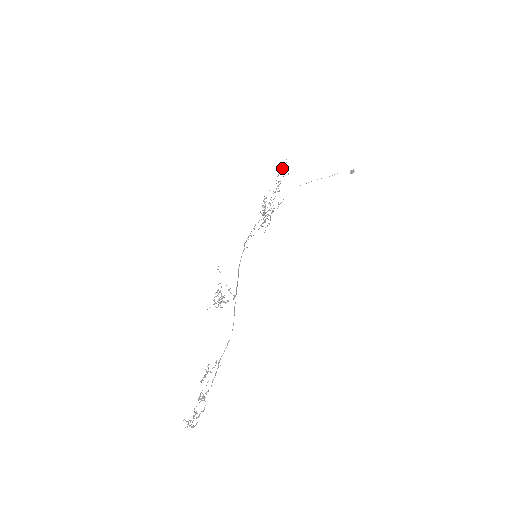
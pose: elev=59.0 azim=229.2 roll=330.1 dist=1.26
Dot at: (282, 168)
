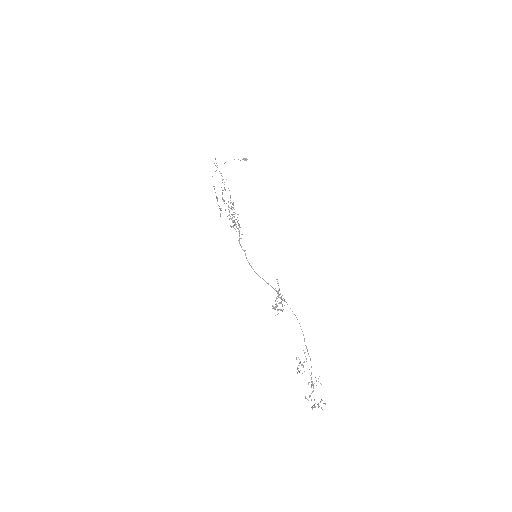
Dot at: occluded
